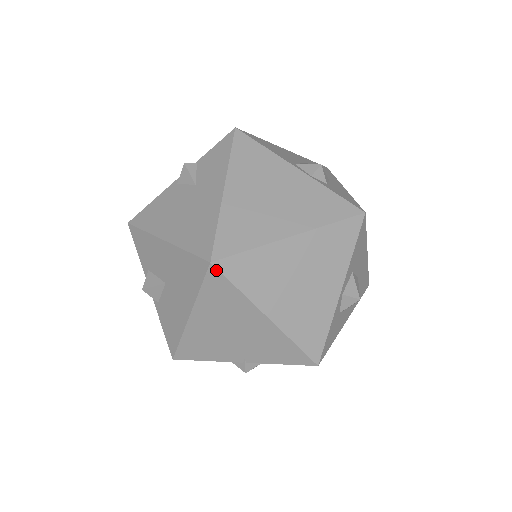
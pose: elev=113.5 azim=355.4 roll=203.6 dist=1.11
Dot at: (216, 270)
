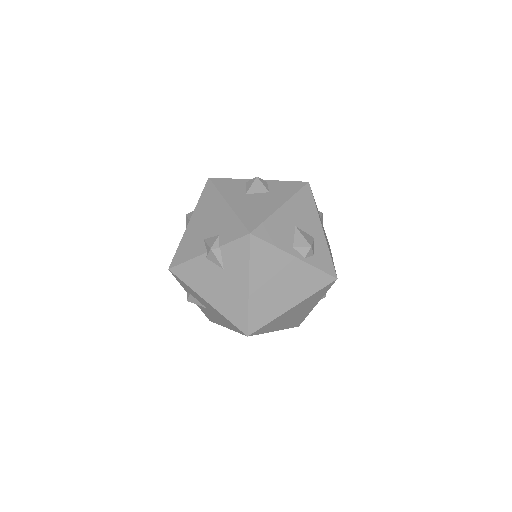
Dot at: occluded
